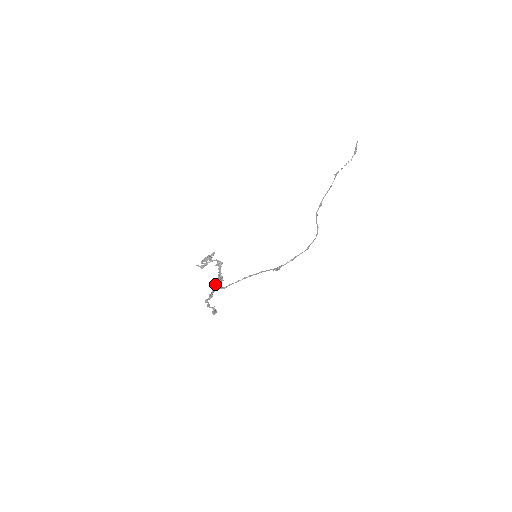
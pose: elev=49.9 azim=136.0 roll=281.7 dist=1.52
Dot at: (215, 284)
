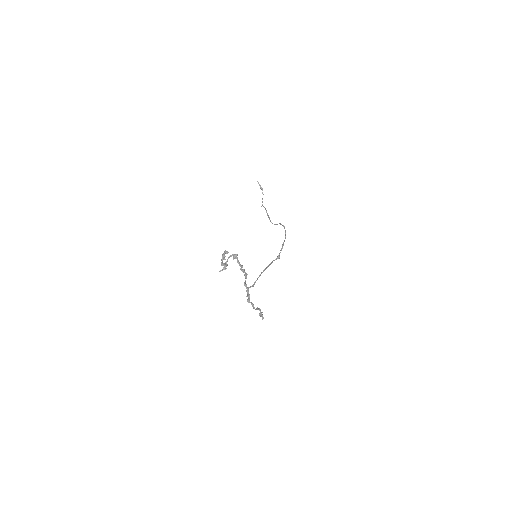
Dot at: (244, 282)
